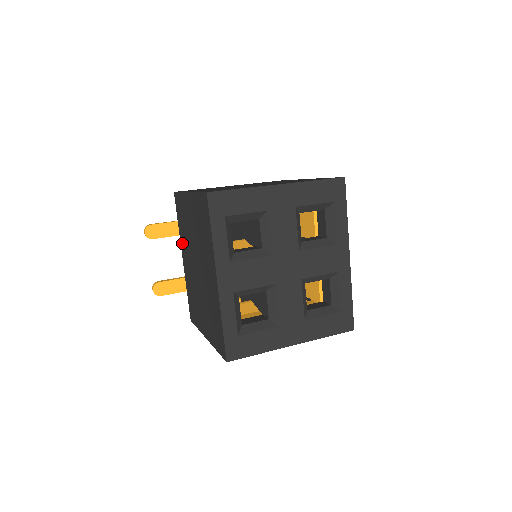
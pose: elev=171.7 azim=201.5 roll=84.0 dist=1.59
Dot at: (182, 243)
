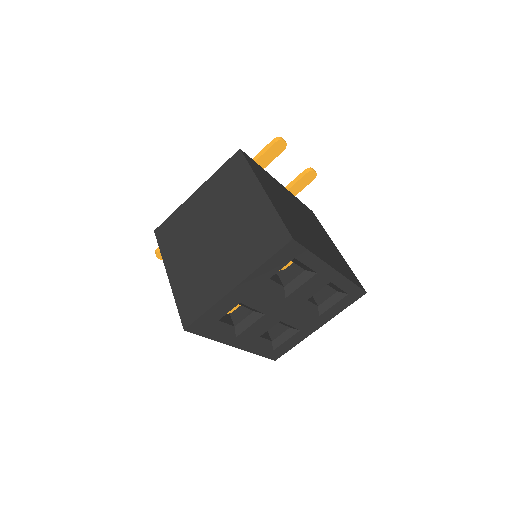
Dot at: occluded
